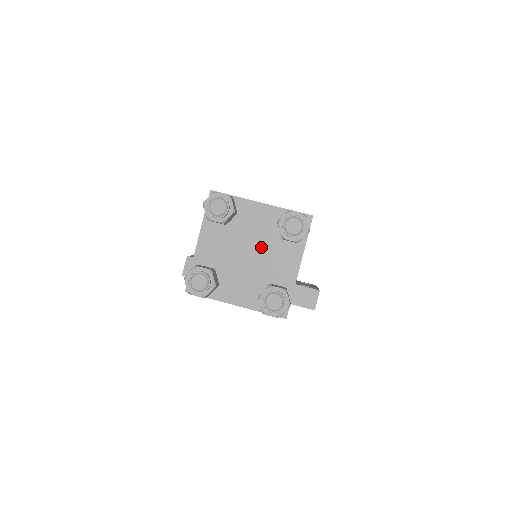
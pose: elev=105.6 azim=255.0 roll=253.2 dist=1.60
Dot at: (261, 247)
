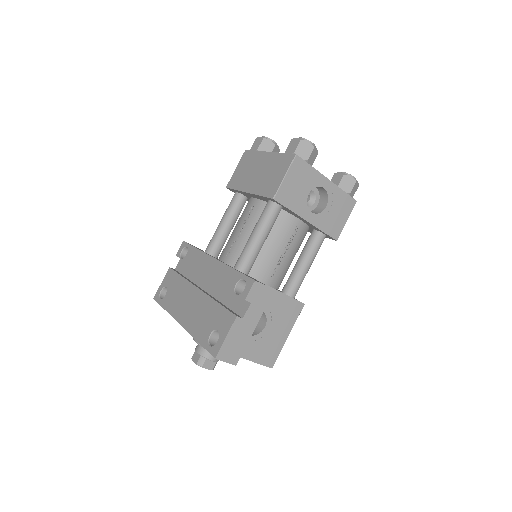
Dot at: occluded
